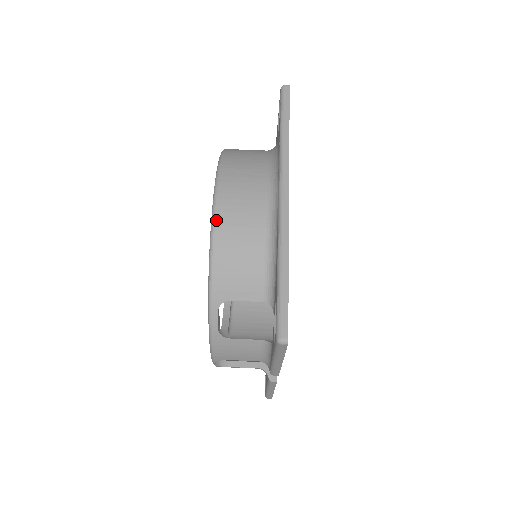
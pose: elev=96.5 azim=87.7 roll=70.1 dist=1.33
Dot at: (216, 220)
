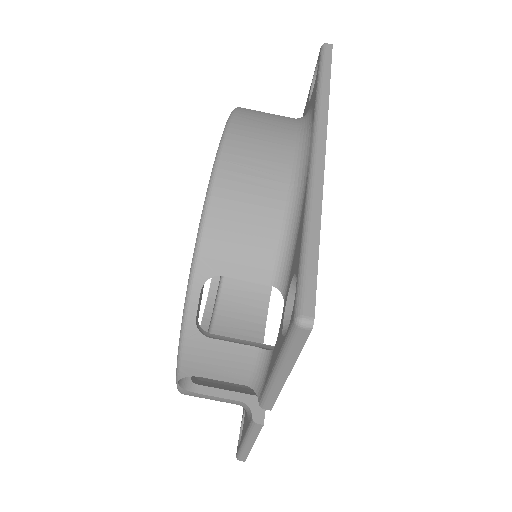
Dot at: (221, 162)
